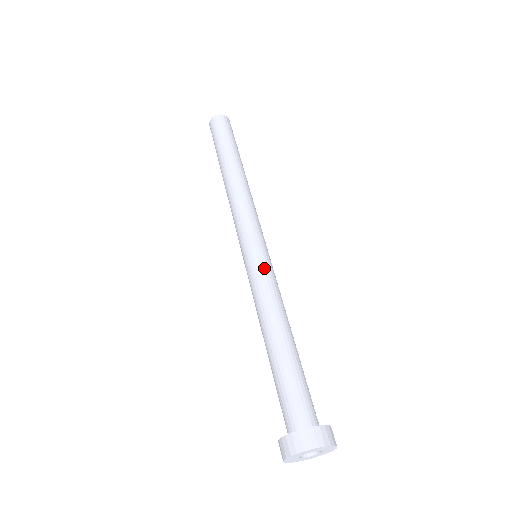
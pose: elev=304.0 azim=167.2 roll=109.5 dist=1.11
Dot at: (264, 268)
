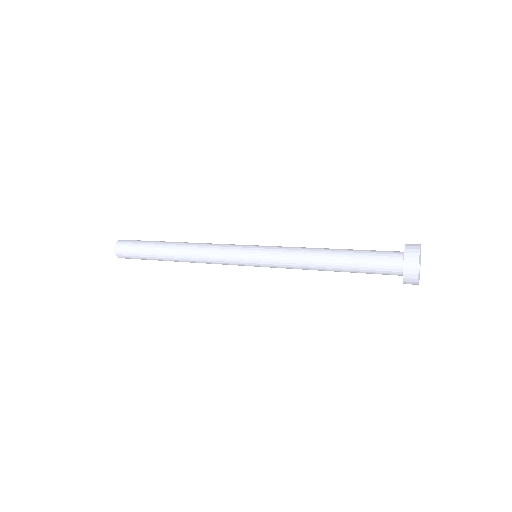
Dot at: occluded
